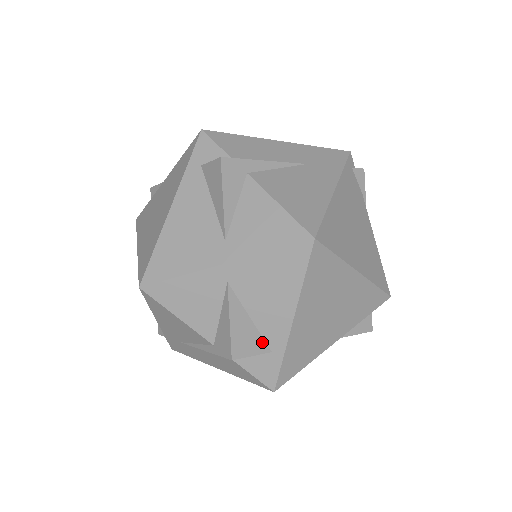
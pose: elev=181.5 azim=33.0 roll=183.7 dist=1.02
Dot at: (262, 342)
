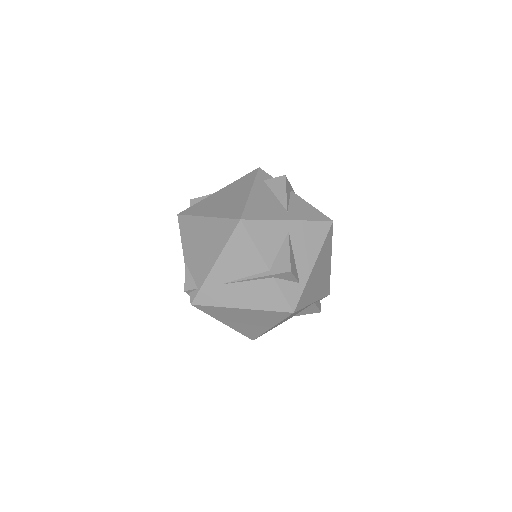
Dot at: (297, 274)
